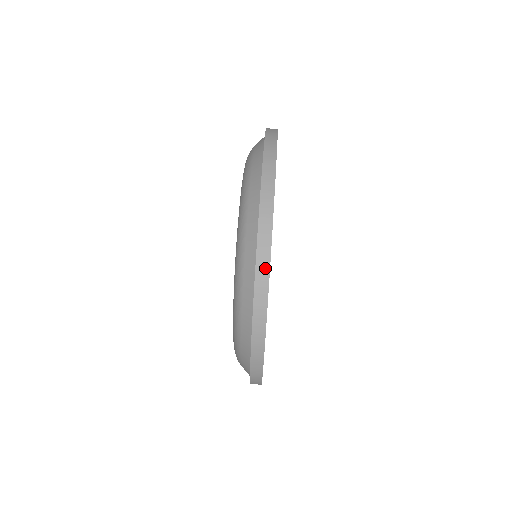
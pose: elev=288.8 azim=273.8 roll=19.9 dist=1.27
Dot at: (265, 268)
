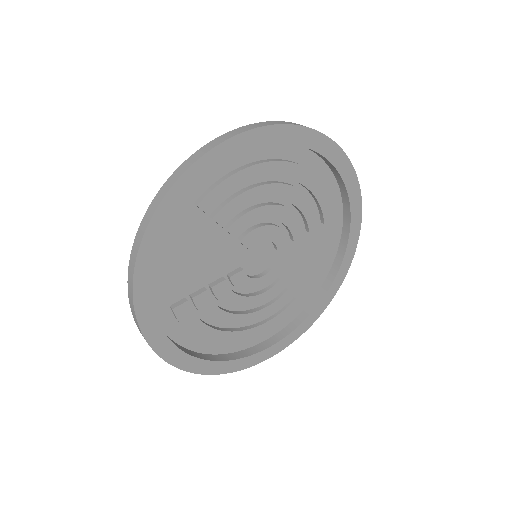
Dot at: (208, 149)
